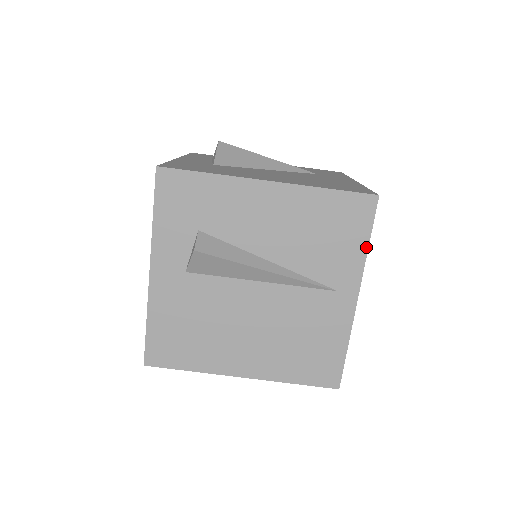
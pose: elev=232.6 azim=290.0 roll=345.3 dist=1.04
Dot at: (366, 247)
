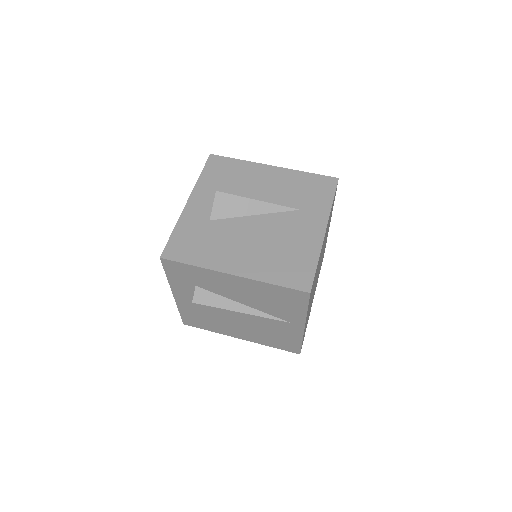
Dot at: (306, 311)
